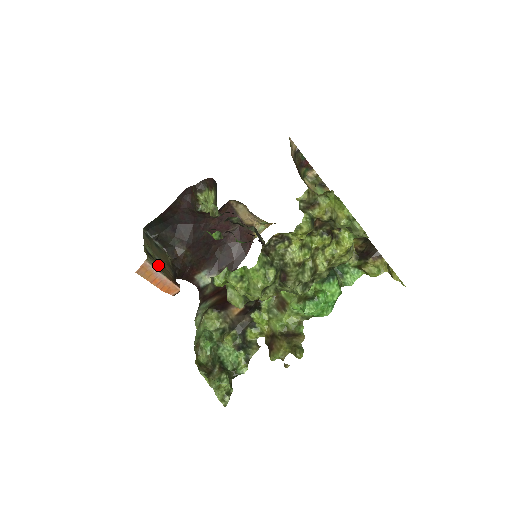
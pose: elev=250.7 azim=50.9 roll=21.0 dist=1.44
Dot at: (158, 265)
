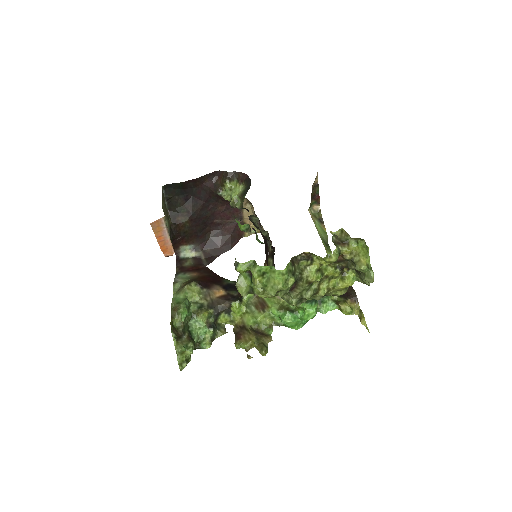
Dot at: occluded
